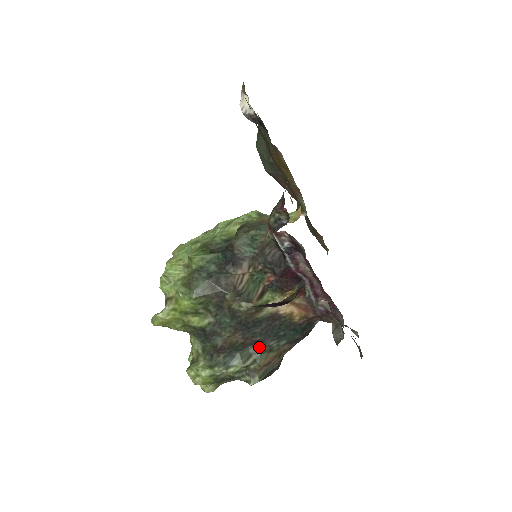
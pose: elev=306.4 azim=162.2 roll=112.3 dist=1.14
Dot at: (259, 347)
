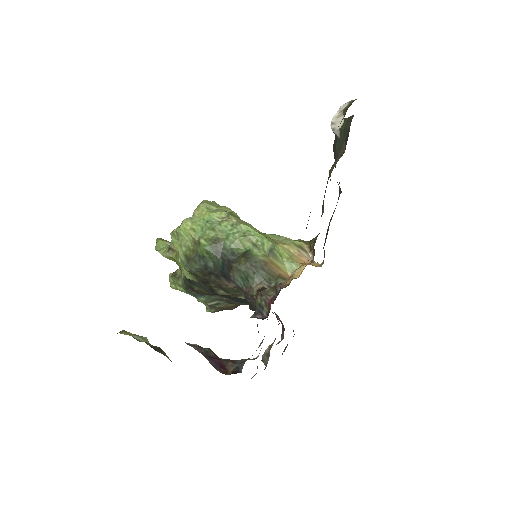
Dot at: (224, 299)
